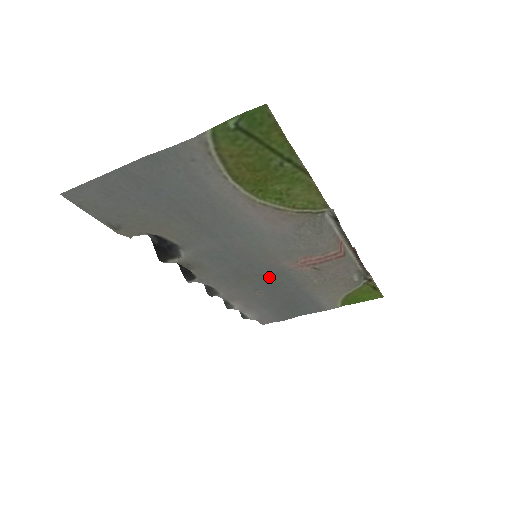
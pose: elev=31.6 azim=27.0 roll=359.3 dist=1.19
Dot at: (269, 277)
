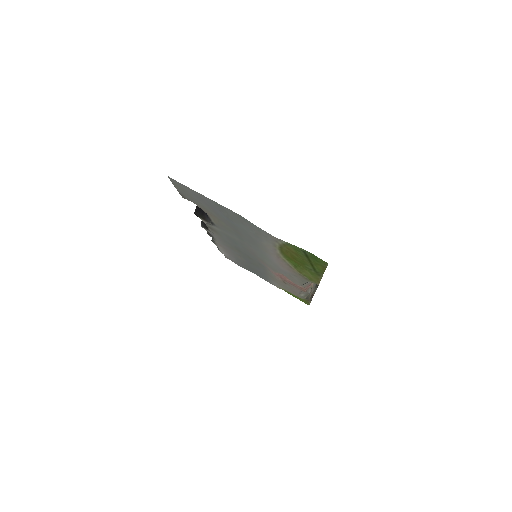
Dot at: (253, 260)
